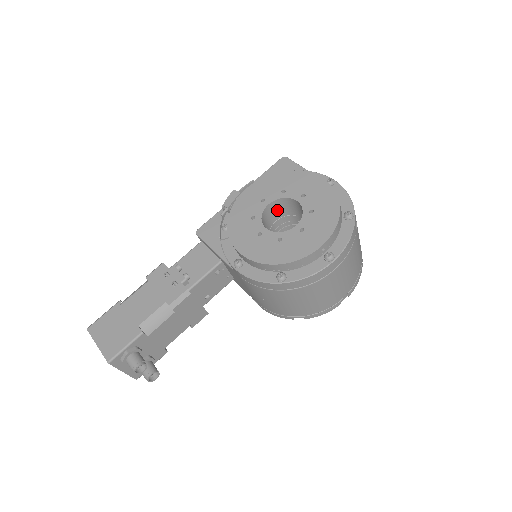
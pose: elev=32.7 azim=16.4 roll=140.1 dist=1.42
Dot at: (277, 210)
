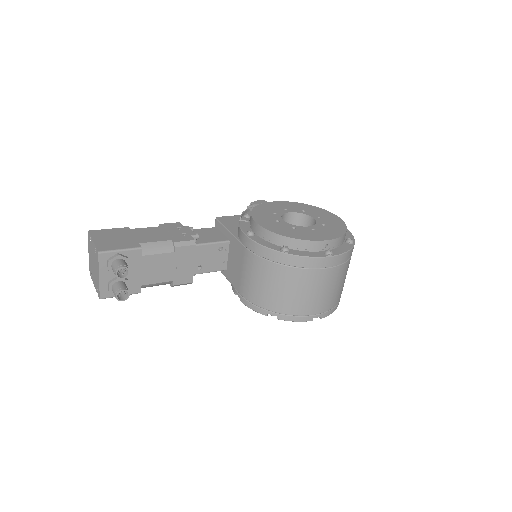
Dot at: (292, 224)
